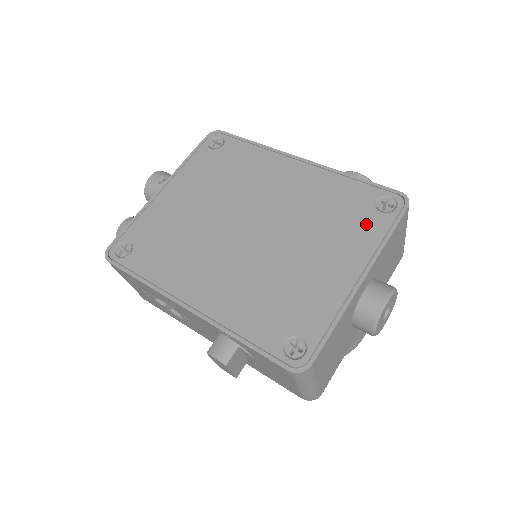
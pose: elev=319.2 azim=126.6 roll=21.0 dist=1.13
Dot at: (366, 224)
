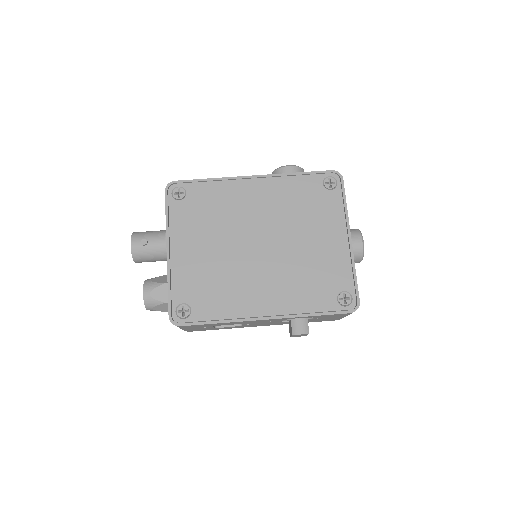
Dot at: (328, 202)
